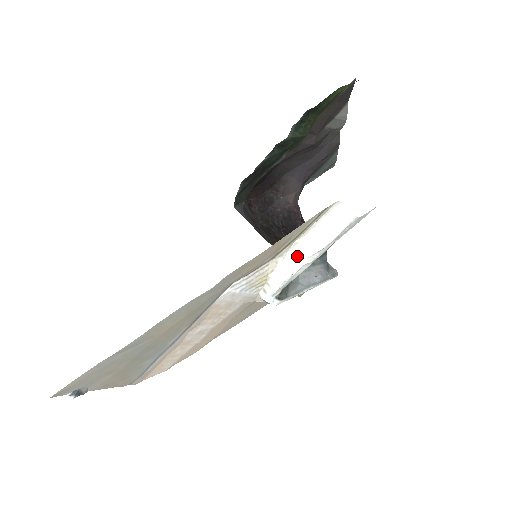
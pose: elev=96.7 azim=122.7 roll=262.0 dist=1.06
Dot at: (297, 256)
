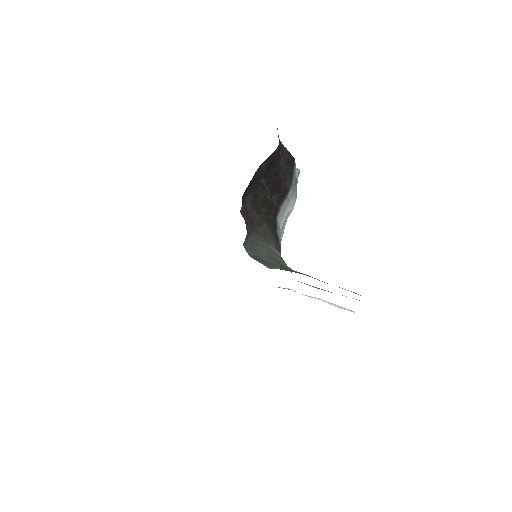
Dot at: occluded
